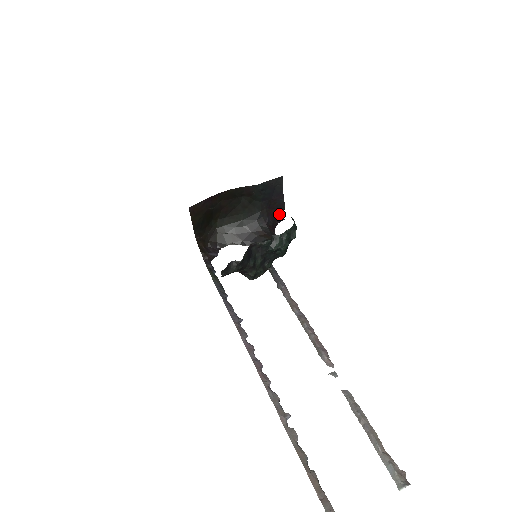
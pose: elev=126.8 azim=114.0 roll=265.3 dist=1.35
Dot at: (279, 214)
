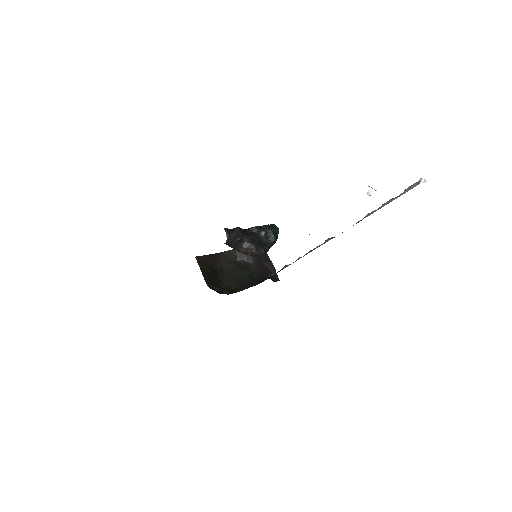
Dot at: (273, 275)
